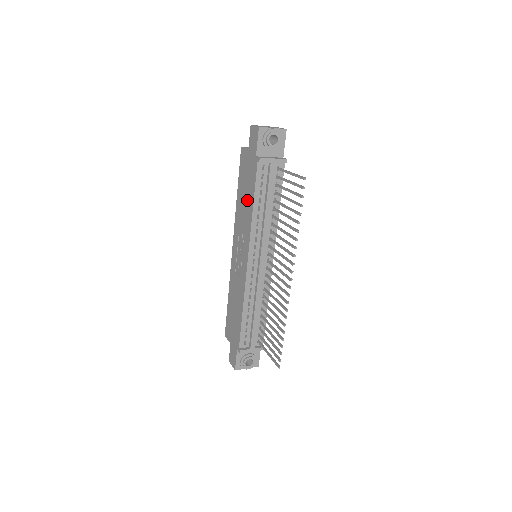
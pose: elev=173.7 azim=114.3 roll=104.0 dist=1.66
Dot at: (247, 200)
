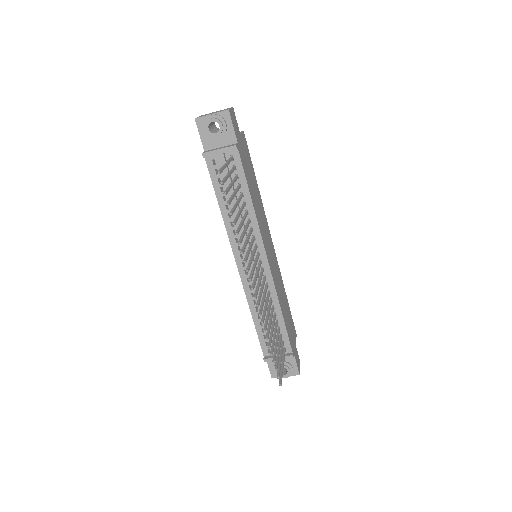
Dot at: occluded
